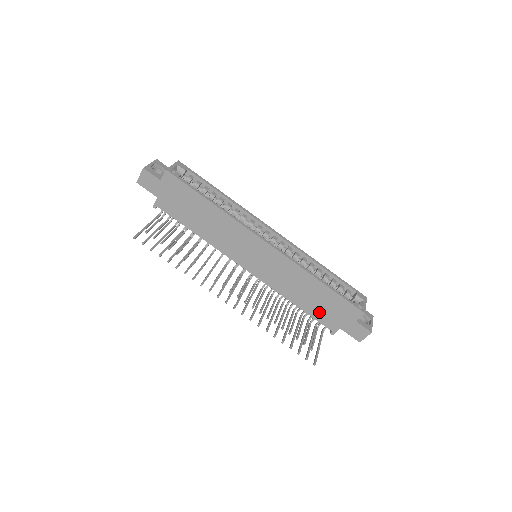
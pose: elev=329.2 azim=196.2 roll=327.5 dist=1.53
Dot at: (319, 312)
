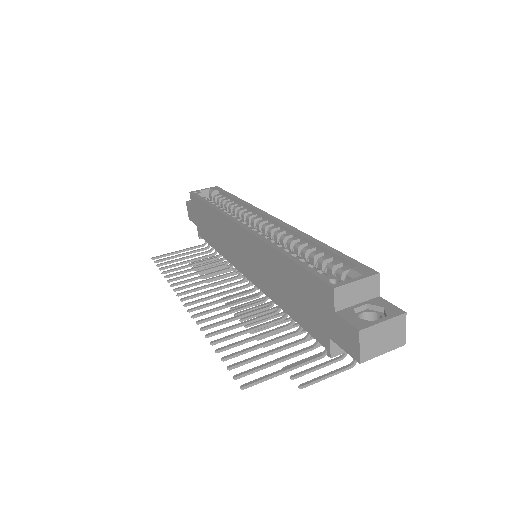
Dot at: (302, 313)
